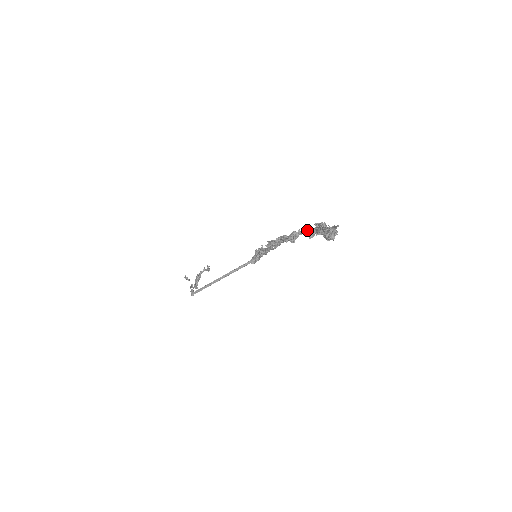
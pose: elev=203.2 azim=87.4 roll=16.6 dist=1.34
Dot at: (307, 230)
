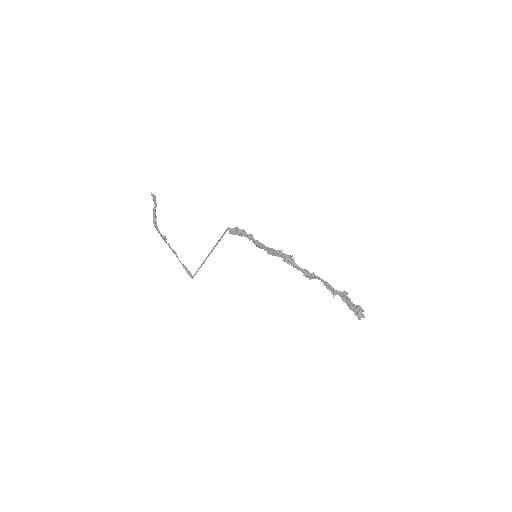
Dot at: (331, 288)
